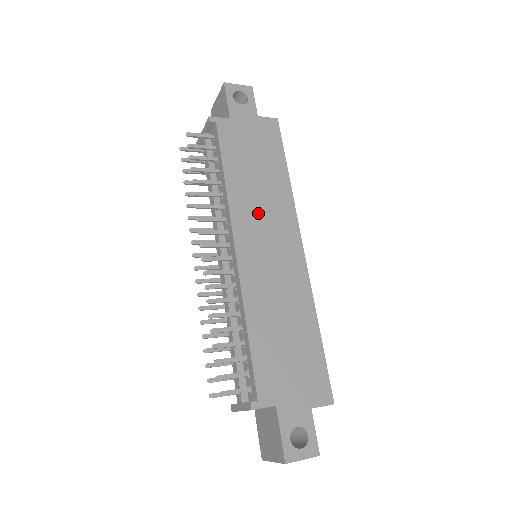
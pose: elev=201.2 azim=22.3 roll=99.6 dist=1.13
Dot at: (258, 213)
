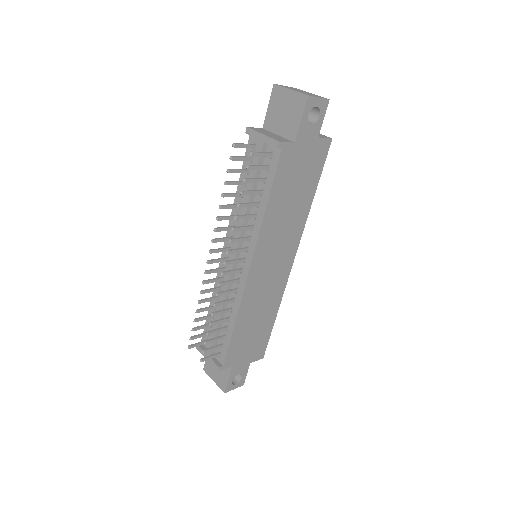
Dot at: (277, 238)
